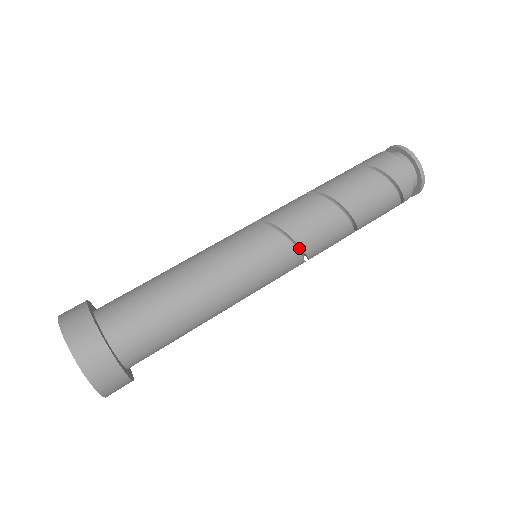
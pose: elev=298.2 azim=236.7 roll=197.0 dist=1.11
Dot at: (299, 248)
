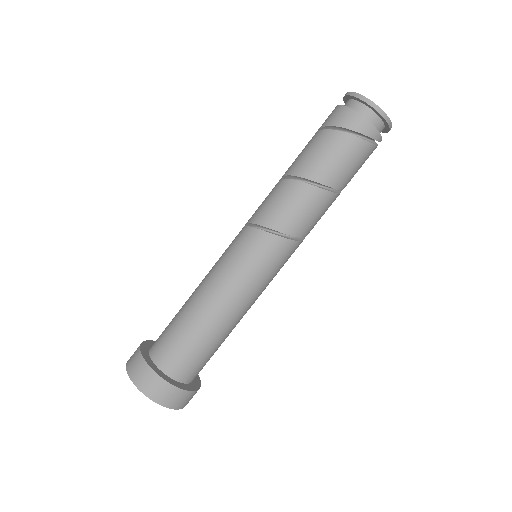
Dot at: (277, 232)
